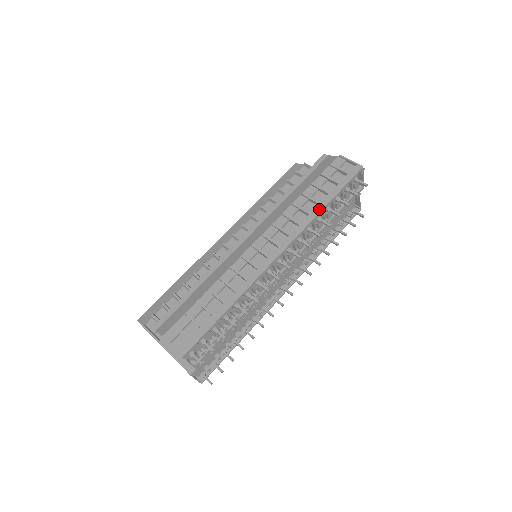
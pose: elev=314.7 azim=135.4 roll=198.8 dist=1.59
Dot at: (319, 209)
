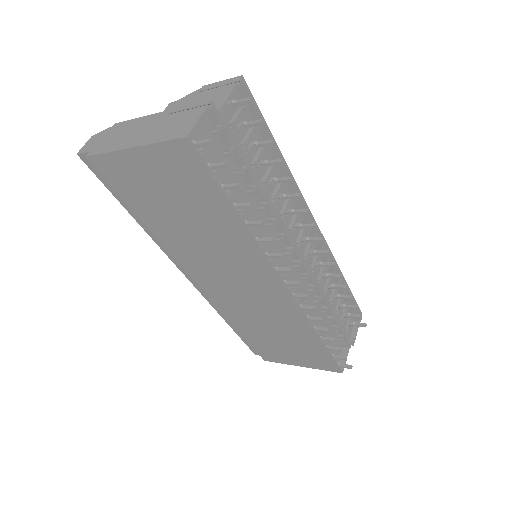
Dot at: (338, 271)
